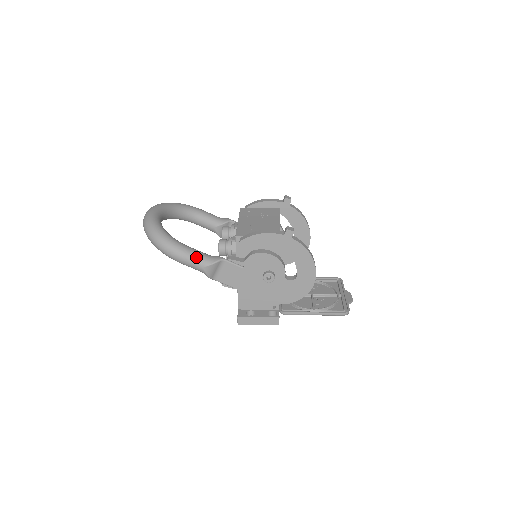
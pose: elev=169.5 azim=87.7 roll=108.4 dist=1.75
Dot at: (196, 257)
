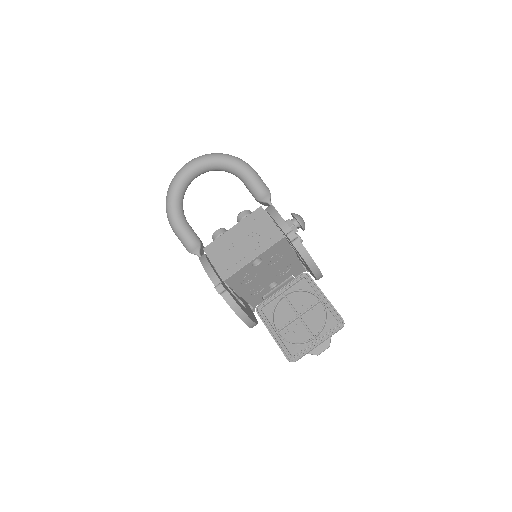
Dot at: (181, 239)
